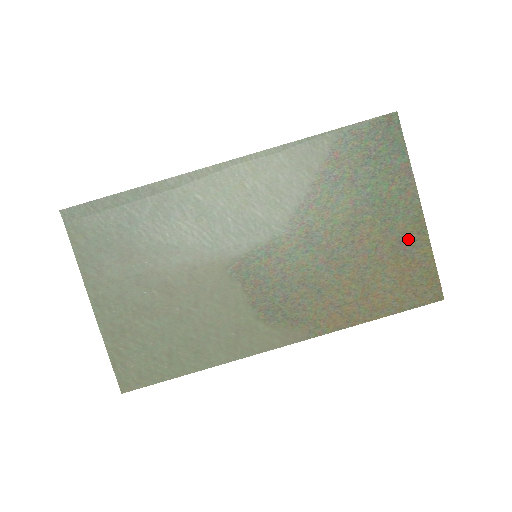
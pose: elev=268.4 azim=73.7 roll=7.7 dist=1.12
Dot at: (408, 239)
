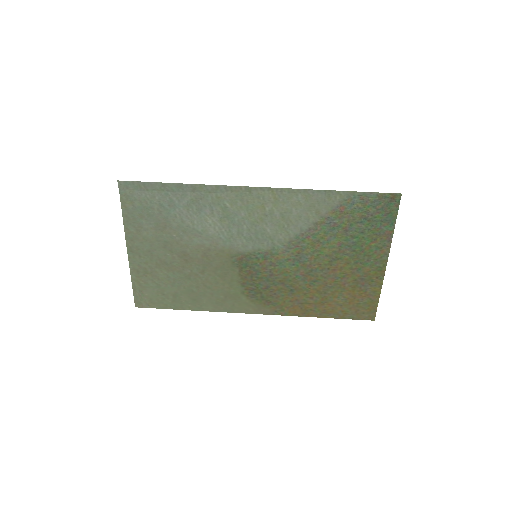
Dot at: (368, 279)
